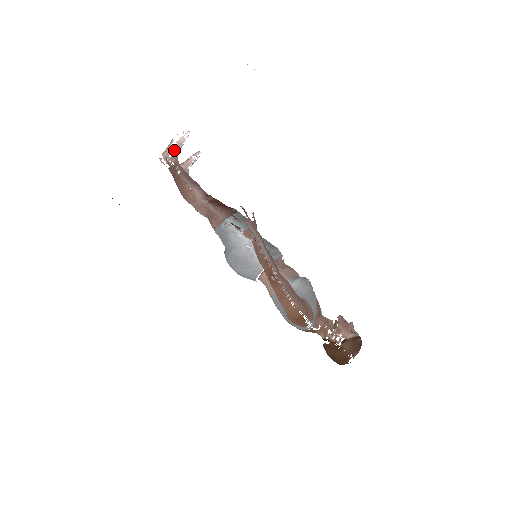
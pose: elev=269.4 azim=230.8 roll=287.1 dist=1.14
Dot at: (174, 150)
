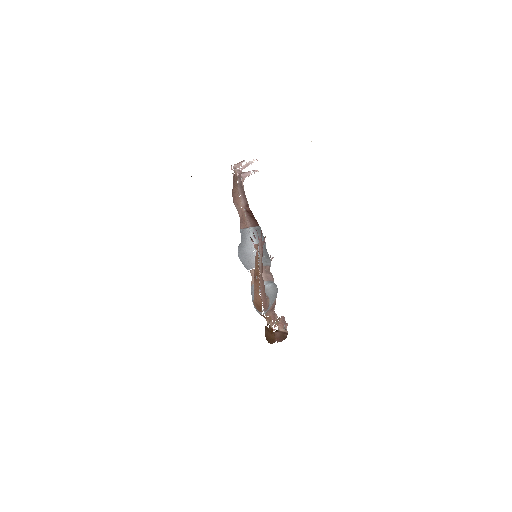
Dot at: (242, 166)
